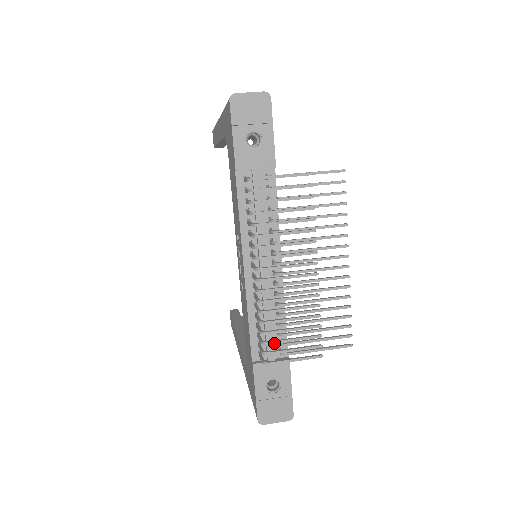
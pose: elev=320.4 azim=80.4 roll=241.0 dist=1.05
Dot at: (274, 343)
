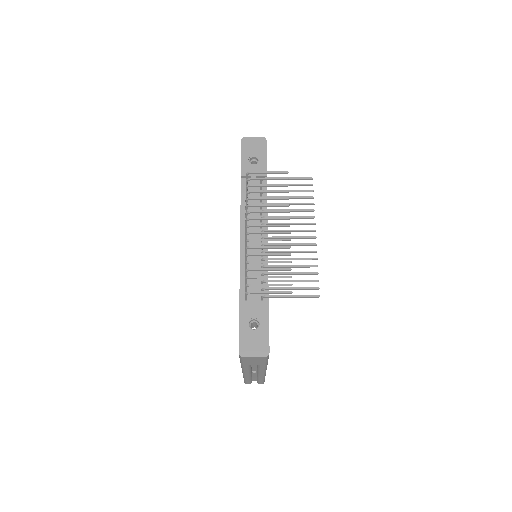
Dot at: (255, 277)
